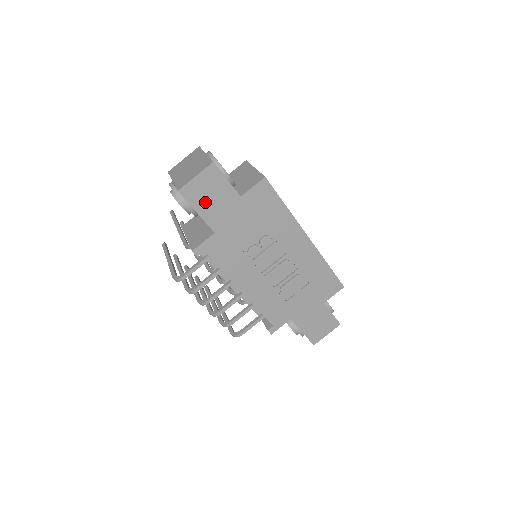
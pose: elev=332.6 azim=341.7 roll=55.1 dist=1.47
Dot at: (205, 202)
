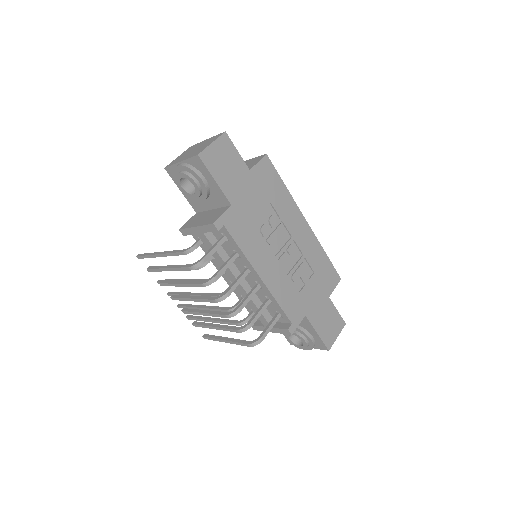
Dot at: (221, 171)
